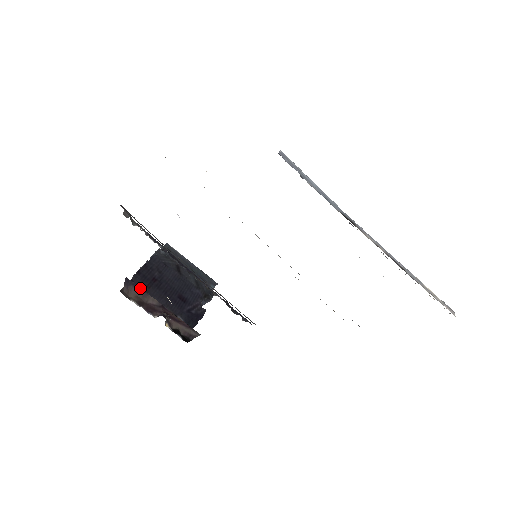
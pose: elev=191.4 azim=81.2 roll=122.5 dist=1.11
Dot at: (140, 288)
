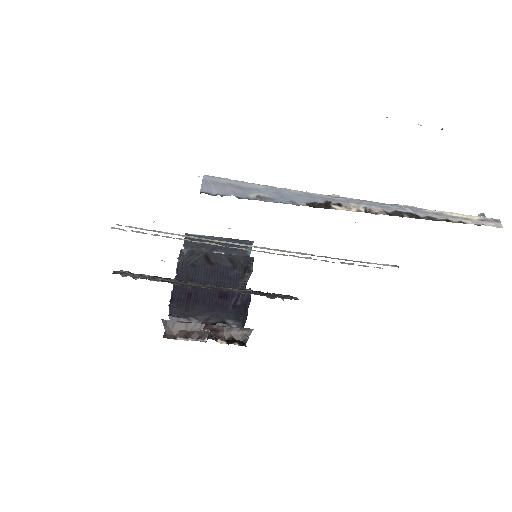
Dot at: (179, 322)
